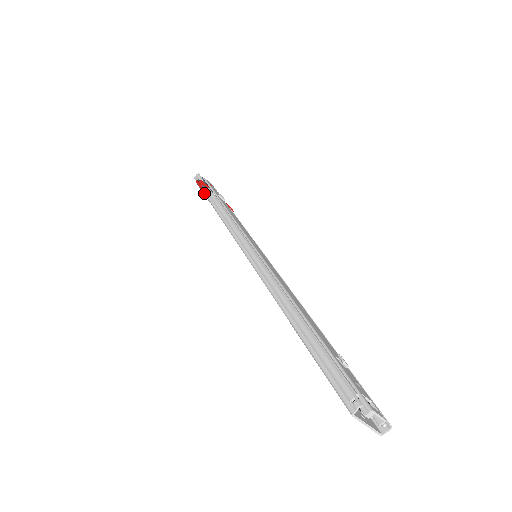
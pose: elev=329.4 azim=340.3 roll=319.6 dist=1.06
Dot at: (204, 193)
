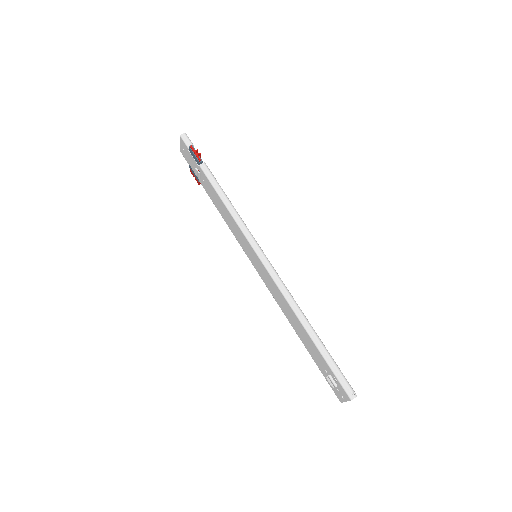
Dot at: (200, 165)
